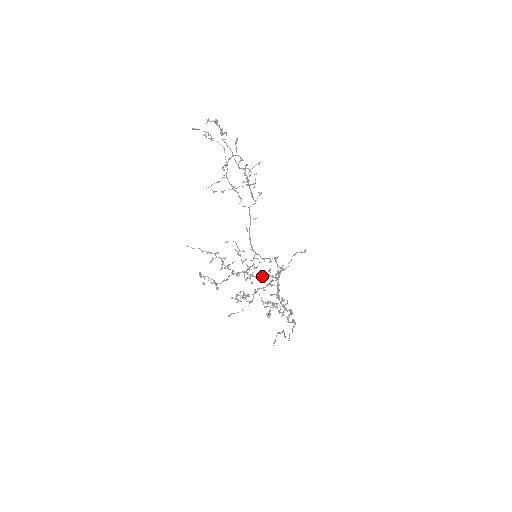
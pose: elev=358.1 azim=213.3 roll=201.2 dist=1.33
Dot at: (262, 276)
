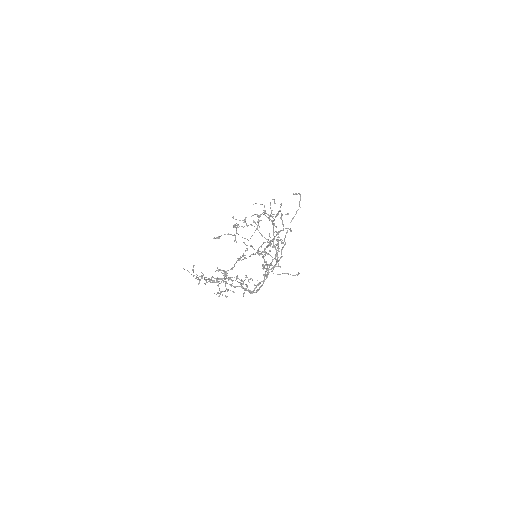
Dot at: (240, 286)
